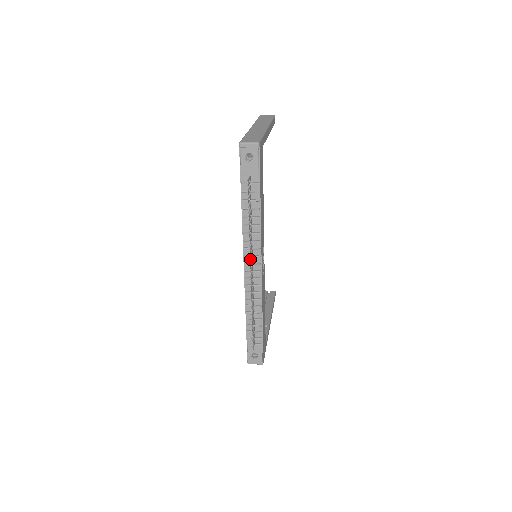
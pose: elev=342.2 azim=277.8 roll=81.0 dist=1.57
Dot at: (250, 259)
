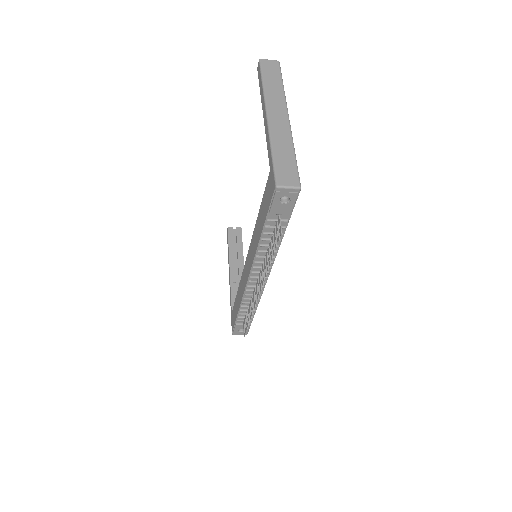
Dot at: (262, 284)
